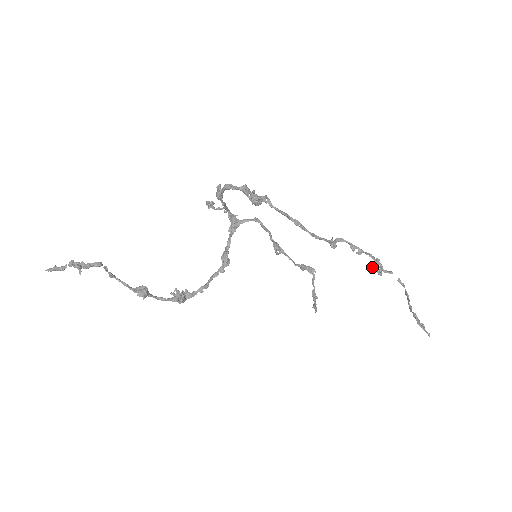
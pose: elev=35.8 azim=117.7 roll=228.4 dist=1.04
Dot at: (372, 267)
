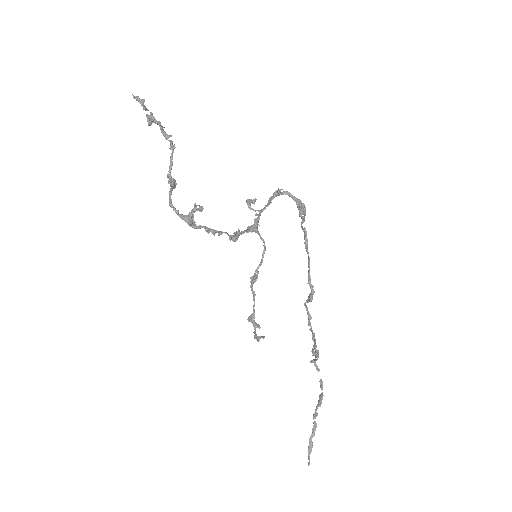
Dot at: (314, 348)
